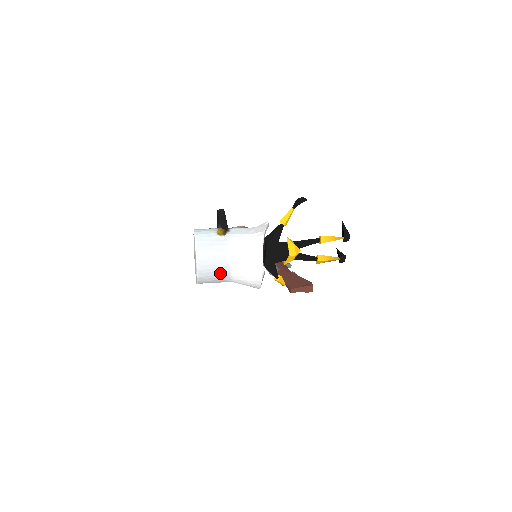
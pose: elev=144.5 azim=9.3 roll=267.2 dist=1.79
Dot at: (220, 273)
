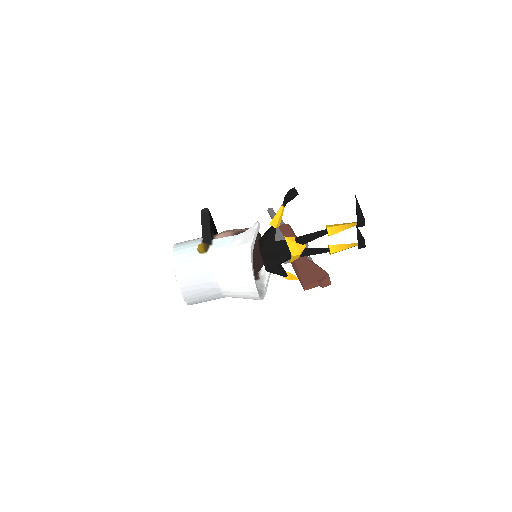
Dot at: (210, 295)
